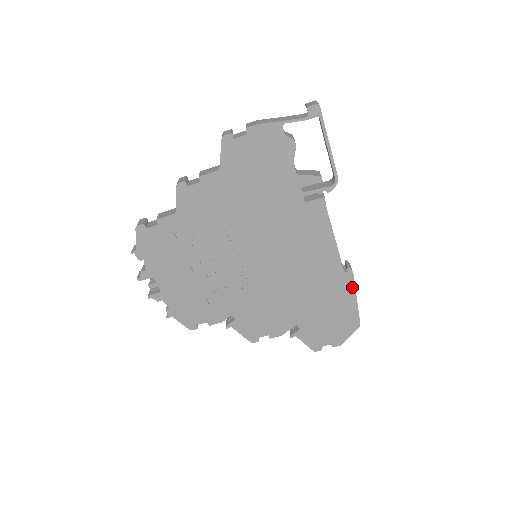
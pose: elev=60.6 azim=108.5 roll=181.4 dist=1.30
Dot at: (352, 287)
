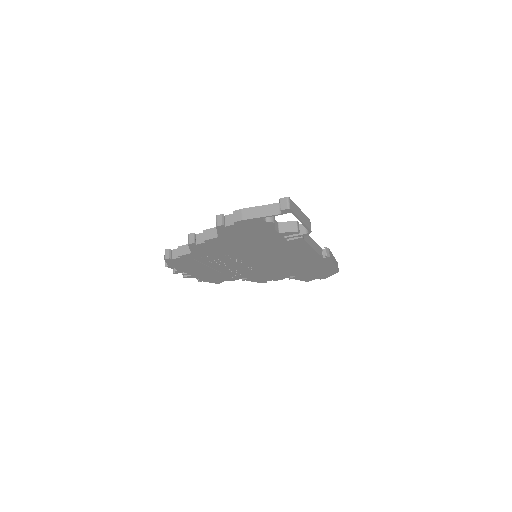
Dot at: (330, 262)
